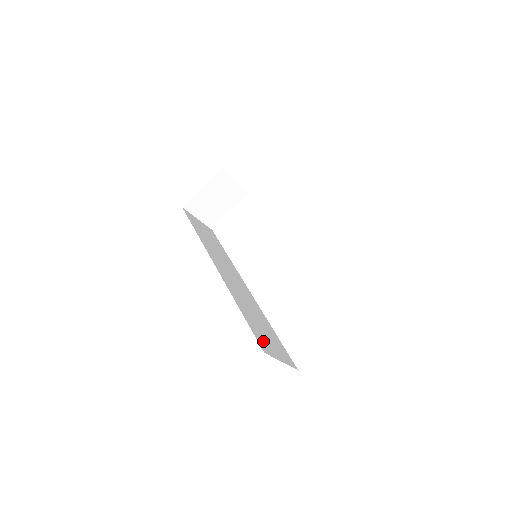
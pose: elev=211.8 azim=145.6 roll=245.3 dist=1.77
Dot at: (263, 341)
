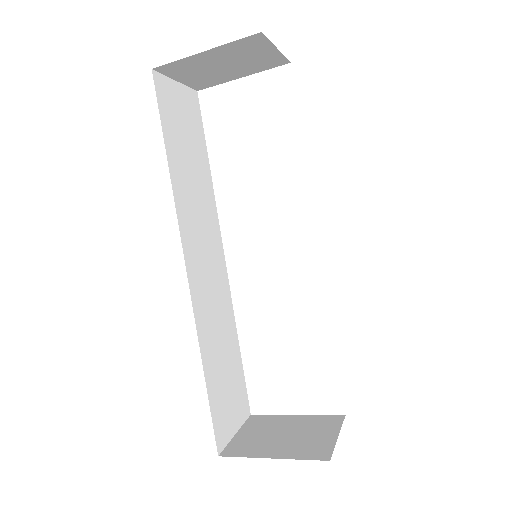
Dot at: (221, 418)
